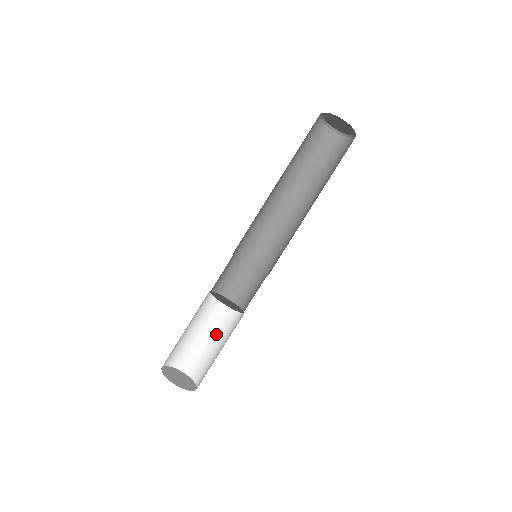
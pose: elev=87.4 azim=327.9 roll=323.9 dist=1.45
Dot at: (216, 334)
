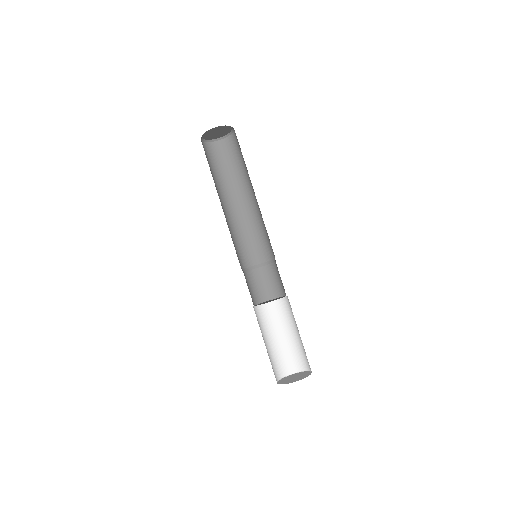
Dot at: (288, 328)
